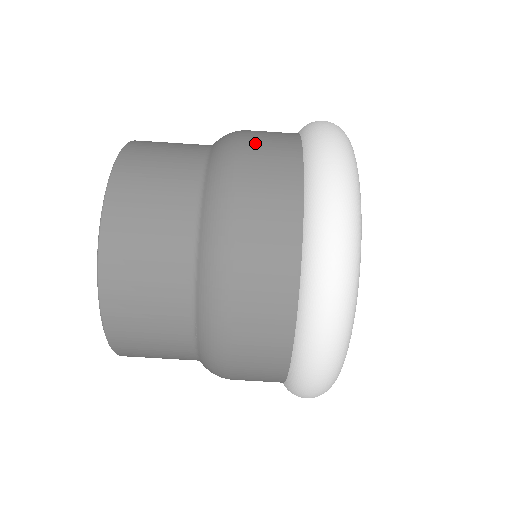
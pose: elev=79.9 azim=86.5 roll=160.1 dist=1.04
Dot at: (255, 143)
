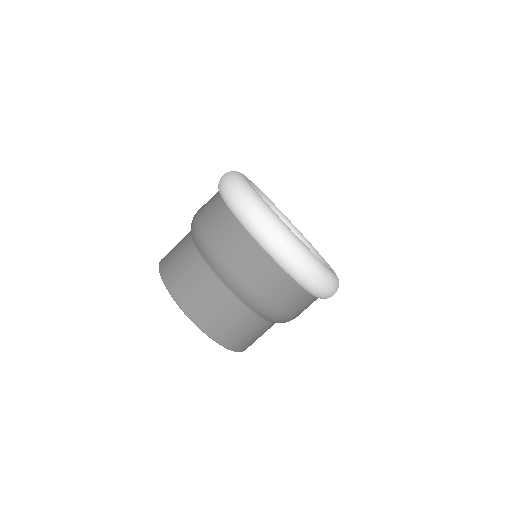
Dot at: occluded
